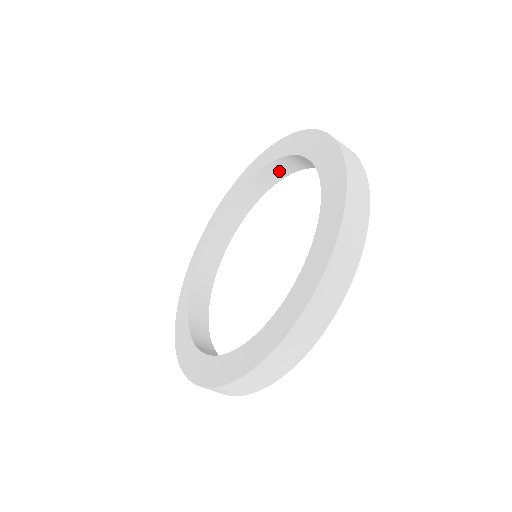
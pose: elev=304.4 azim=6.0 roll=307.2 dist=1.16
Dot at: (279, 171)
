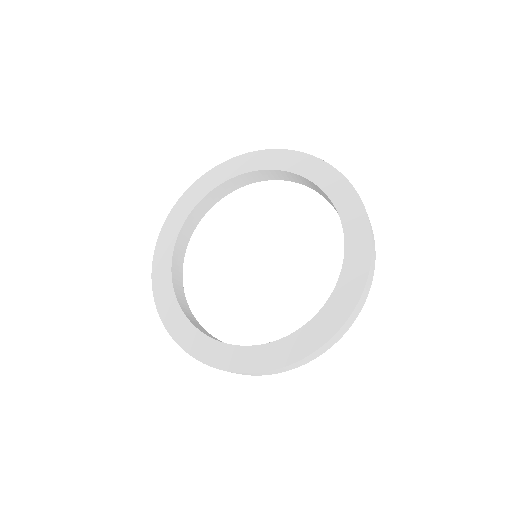
Dot at: (279, 176)
